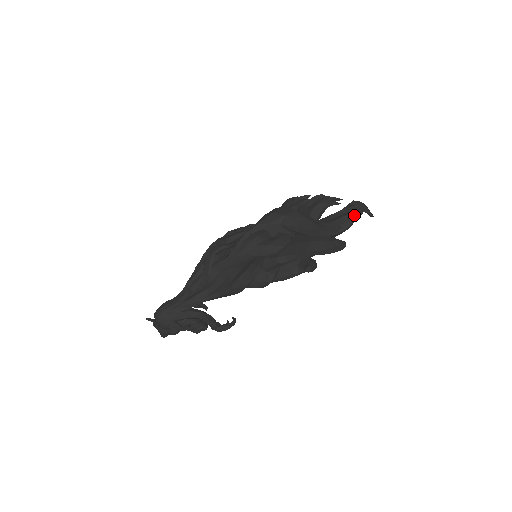
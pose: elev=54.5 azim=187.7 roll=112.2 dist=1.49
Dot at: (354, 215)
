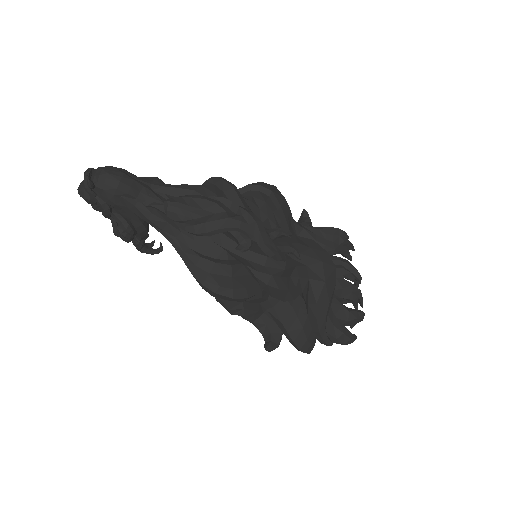
Dot at: (349, 341)
